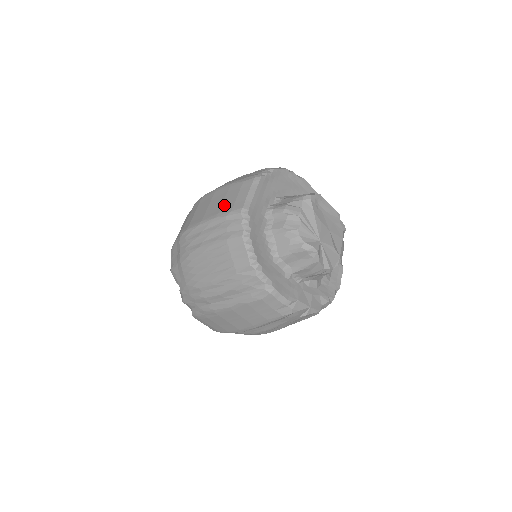
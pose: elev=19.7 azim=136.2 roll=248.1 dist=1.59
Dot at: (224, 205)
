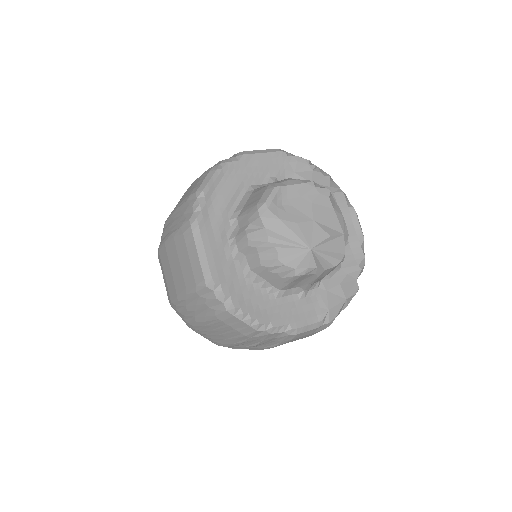
Dot at: (184, 275)
